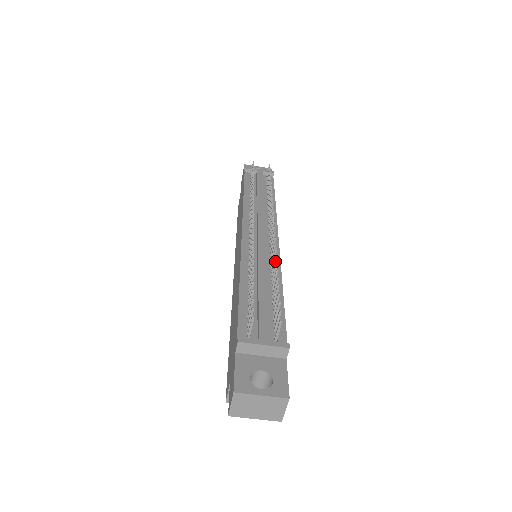
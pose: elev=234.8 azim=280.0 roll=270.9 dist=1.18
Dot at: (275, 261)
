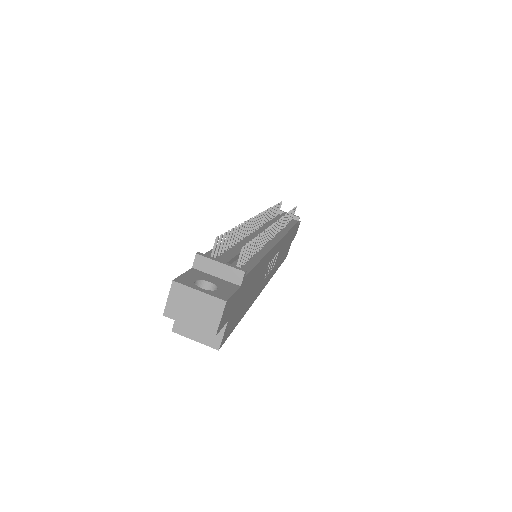
Dot at: (264, 234)
